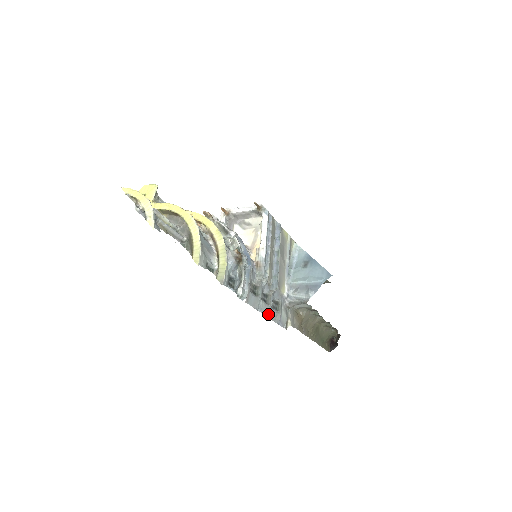
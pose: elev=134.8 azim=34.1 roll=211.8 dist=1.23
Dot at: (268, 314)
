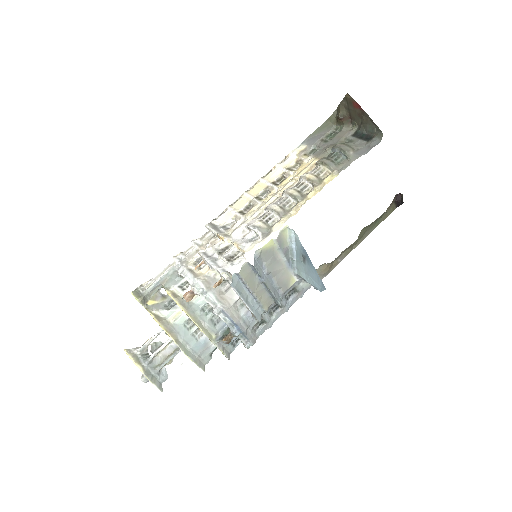
Dot at: (286, 310)
